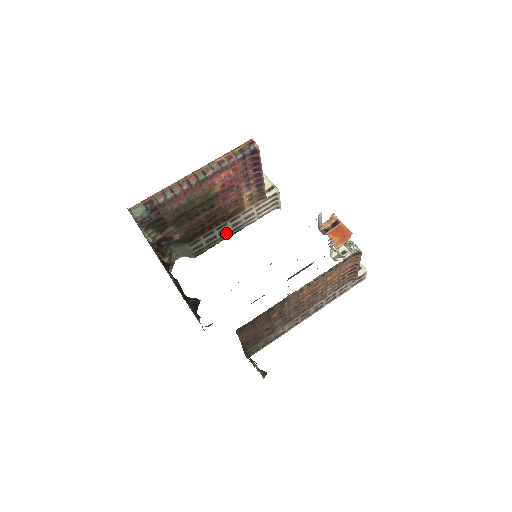
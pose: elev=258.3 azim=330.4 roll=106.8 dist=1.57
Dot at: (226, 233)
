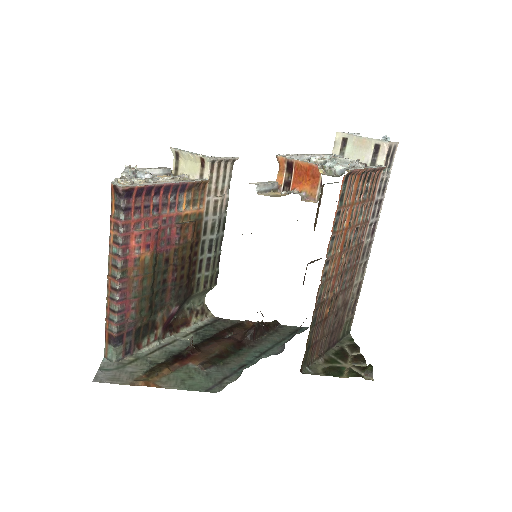
Dot at: (214, 243)
